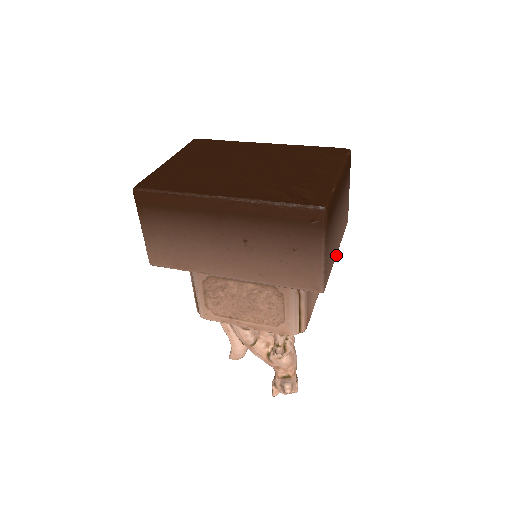
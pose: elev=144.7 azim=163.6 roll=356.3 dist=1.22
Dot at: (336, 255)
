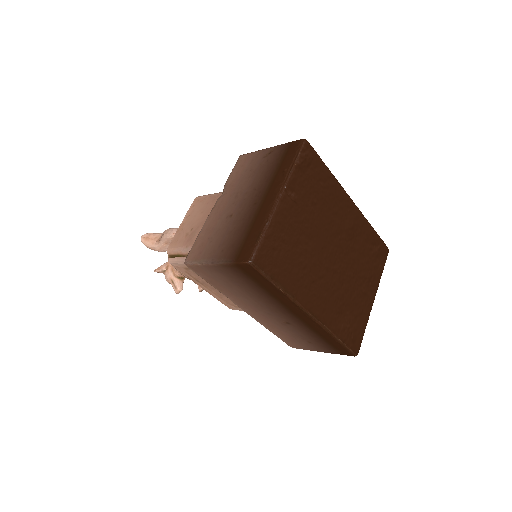
Dot at: occluded
